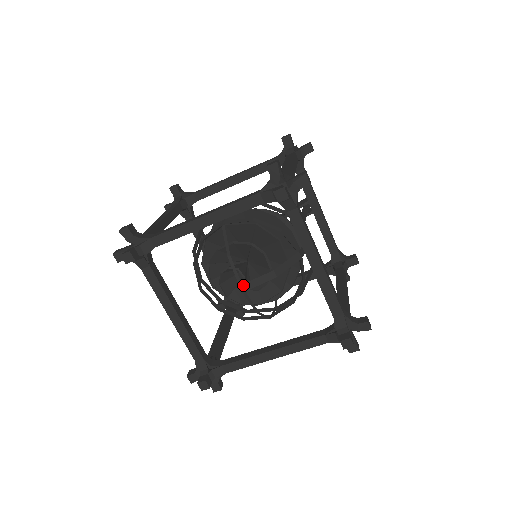
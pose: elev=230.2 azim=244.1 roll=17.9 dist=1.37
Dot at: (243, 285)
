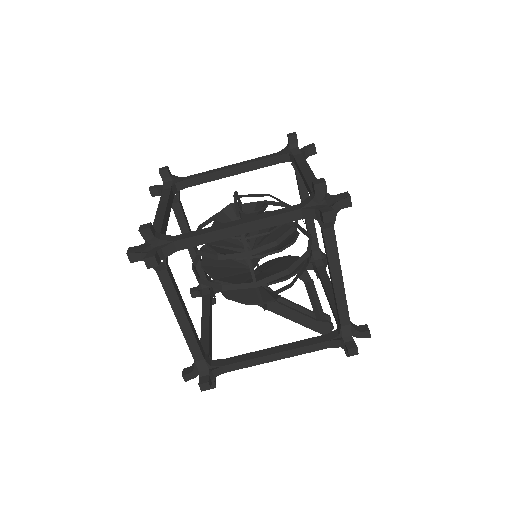
Dot at: (237, 195)
